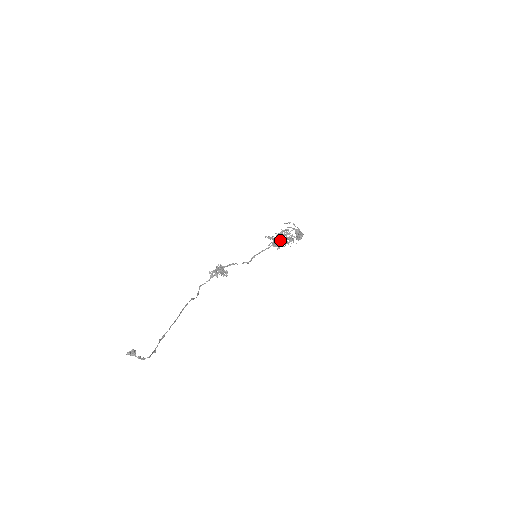
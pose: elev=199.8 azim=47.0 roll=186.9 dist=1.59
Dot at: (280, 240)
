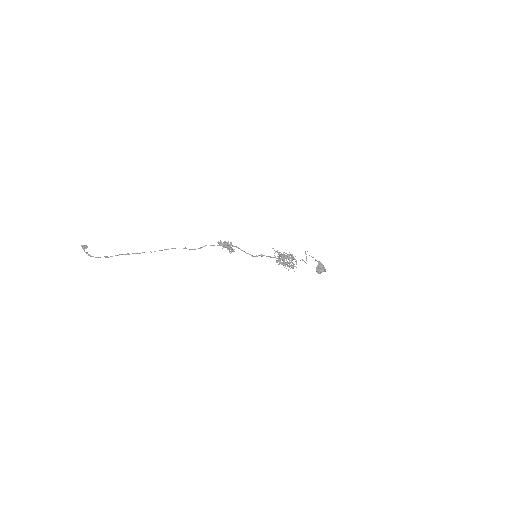
Dot at: (284, 259)
